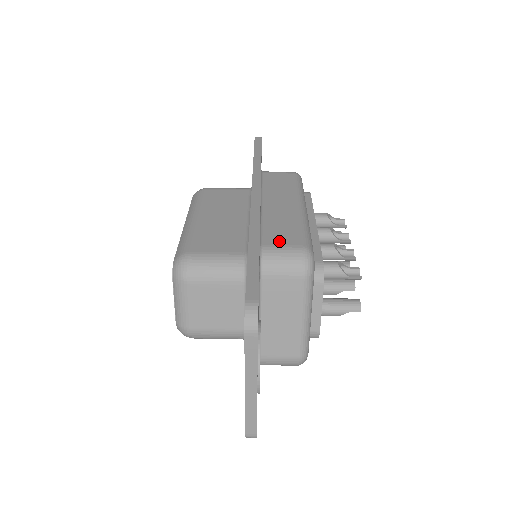
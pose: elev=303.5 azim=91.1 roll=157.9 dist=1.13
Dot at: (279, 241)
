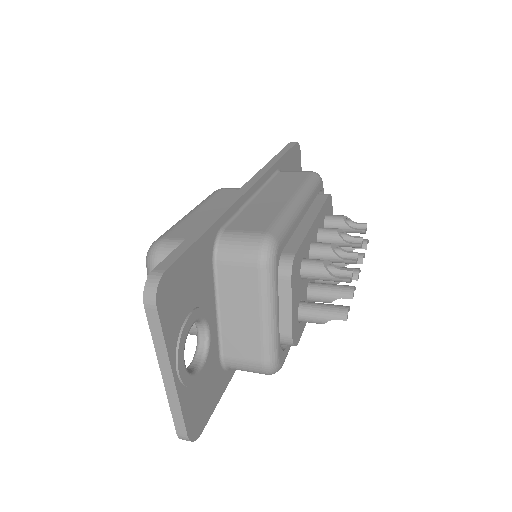
Dot at: (244, 227)
